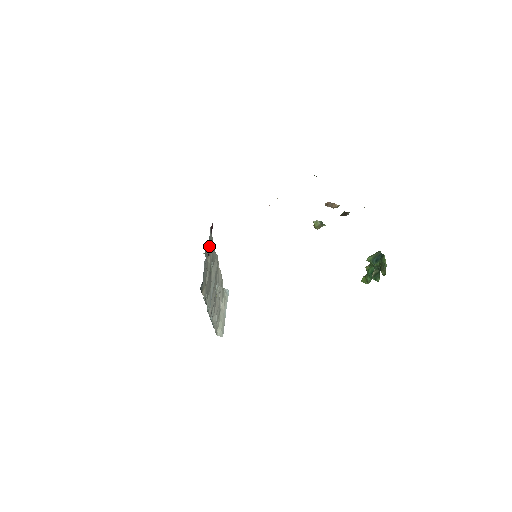
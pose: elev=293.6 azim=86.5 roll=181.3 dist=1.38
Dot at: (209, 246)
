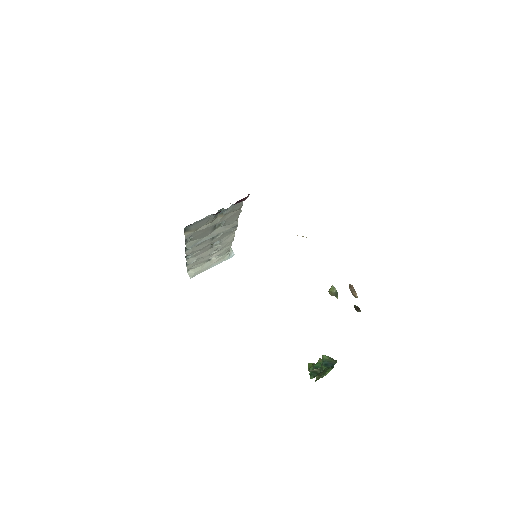
Dot at: (226, 209)
